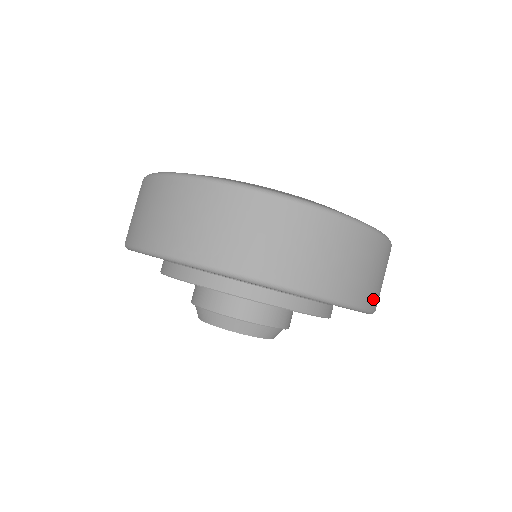
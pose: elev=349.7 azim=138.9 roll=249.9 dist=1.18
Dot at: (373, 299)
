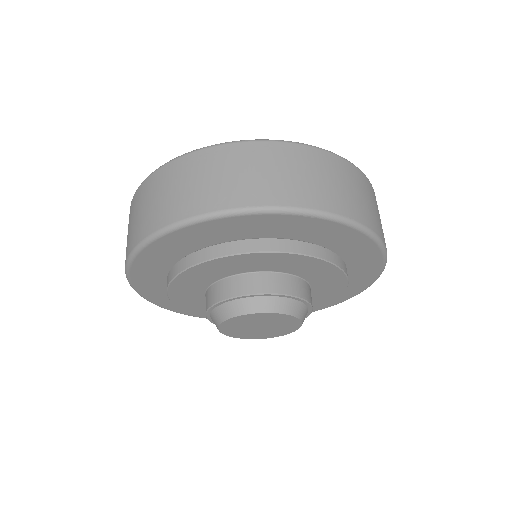
Dot at: (381, 232)
